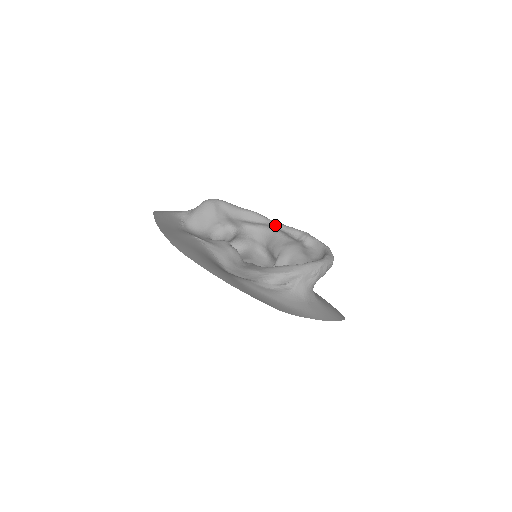
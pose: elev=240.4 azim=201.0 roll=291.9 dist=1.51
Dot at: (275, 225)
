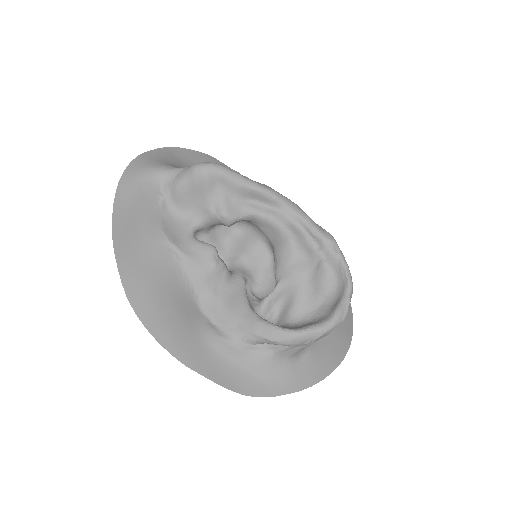
Dot at: (292, 217)
